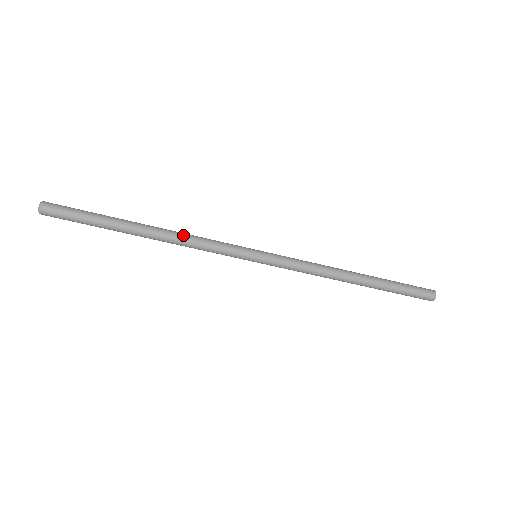
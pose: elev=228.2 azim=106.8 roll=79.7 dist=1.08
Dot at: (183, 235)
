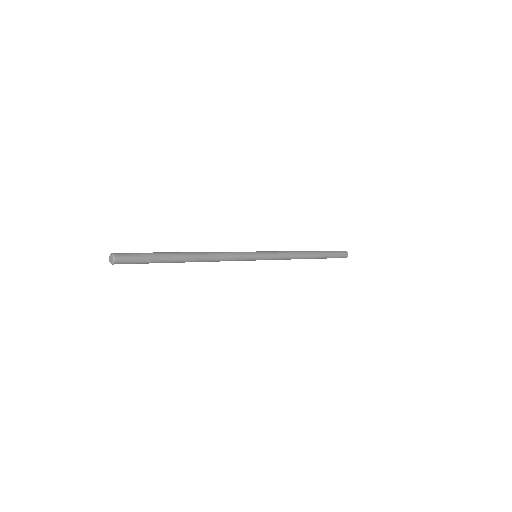
Dot at: (214, 260)
